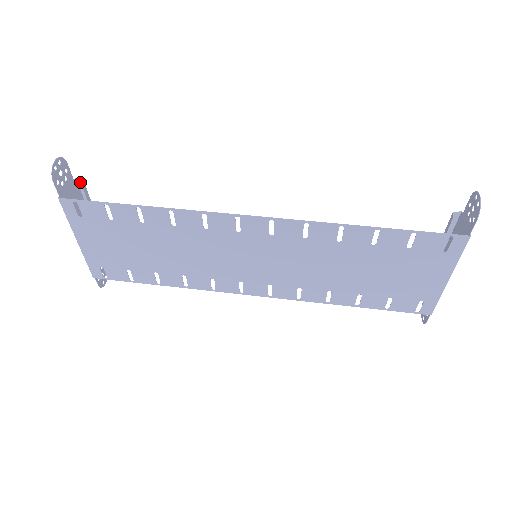
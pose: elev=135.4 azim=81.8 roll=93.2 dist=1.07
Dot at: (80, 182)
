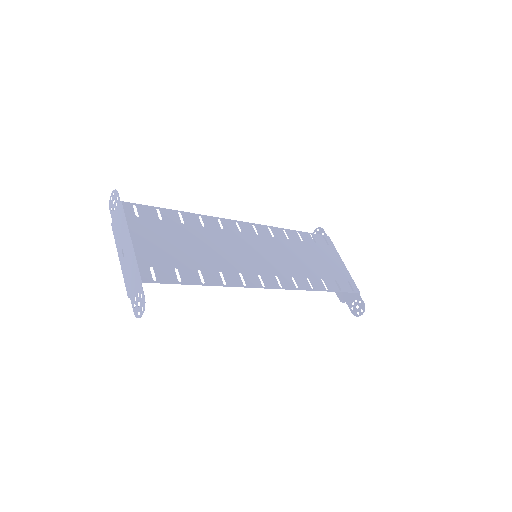
Dot at: occluded
